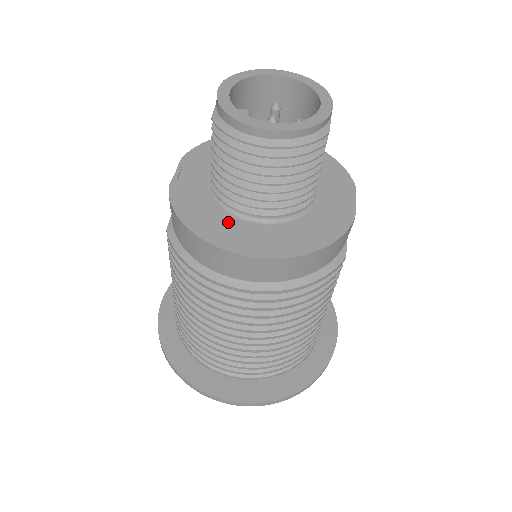
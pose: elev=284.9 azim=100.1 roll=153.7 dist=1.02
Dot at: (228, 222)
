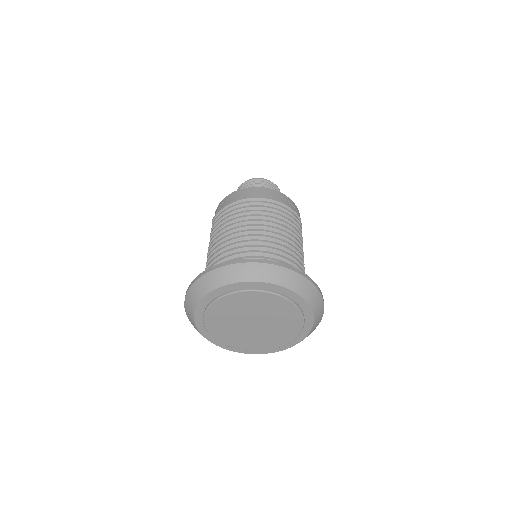
Dot at: occluded
